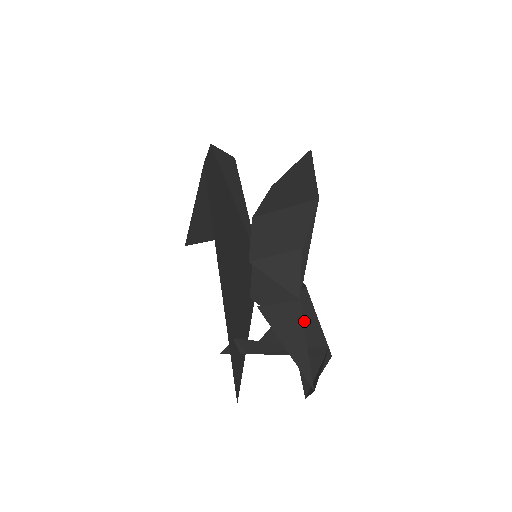
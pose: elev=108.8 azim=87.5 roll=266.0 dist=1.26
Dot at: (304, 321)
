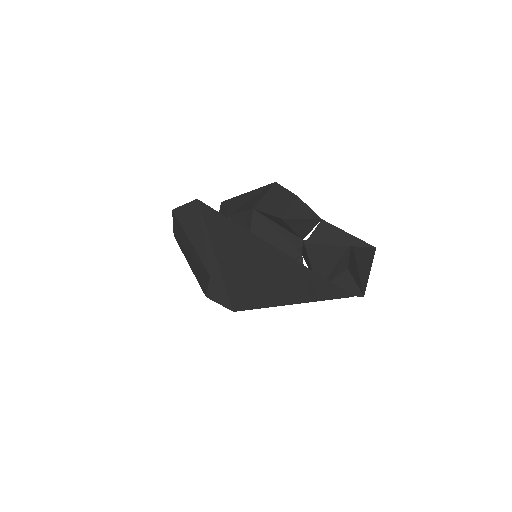
Dot at: (324, 248)
